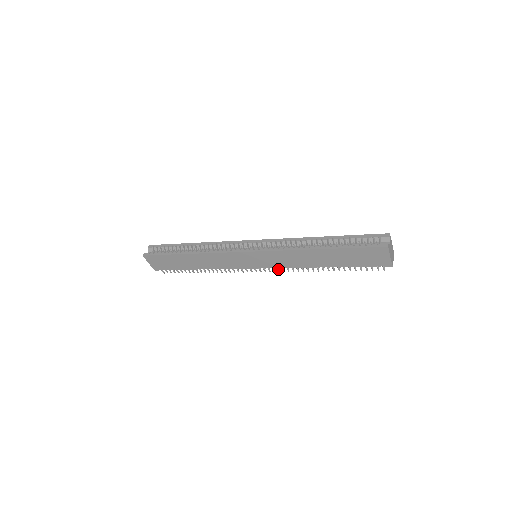
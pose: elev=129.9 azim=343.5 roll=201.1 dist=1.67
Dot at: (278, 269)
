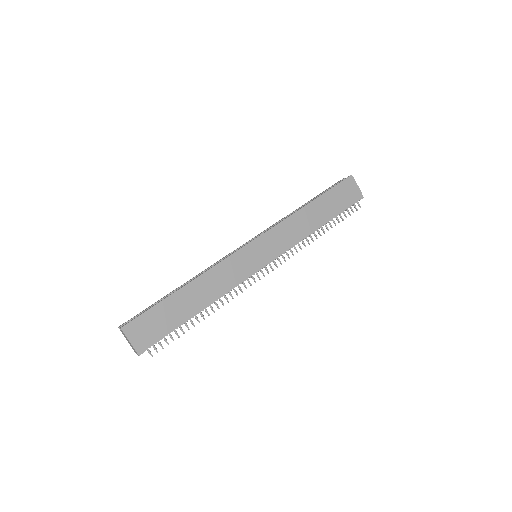
Dot at: (283, 257)
